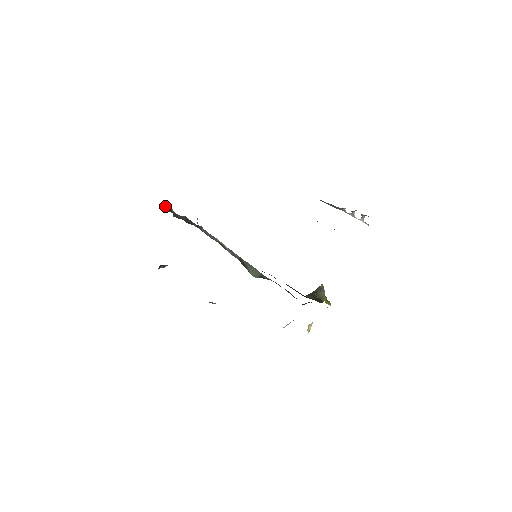
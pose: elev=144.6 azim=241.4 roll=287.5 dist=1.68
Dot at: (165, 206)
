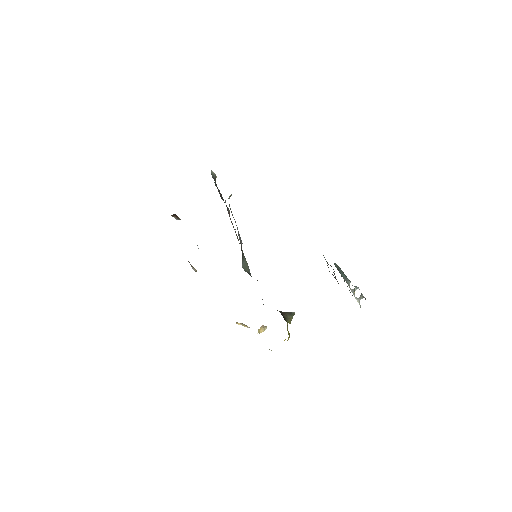
Dot at: (213, 173)
